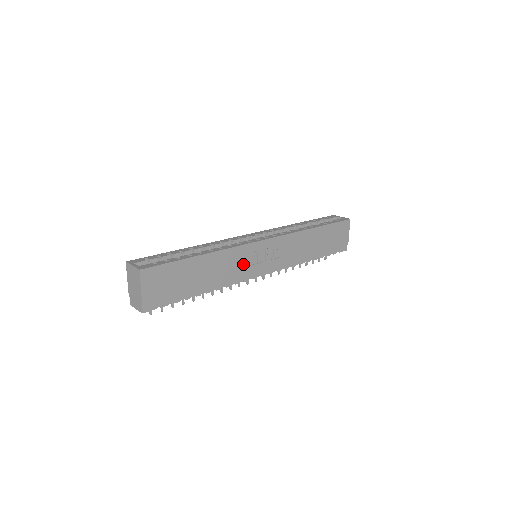
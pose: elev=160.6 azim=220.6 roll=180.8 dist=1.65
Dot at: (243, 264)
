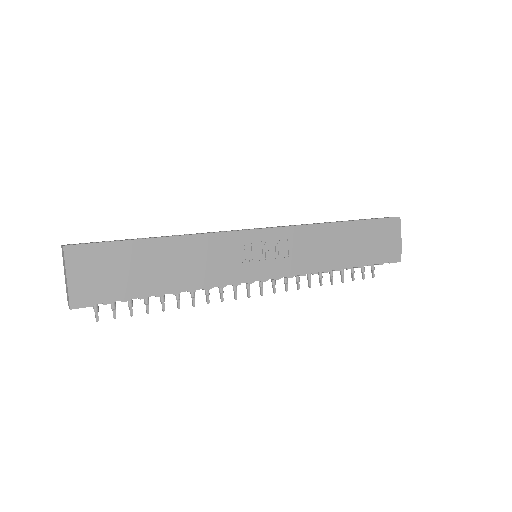
Dot at: (229, 259)
